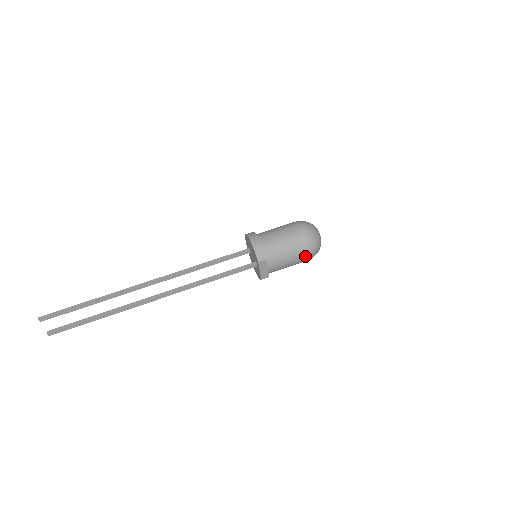
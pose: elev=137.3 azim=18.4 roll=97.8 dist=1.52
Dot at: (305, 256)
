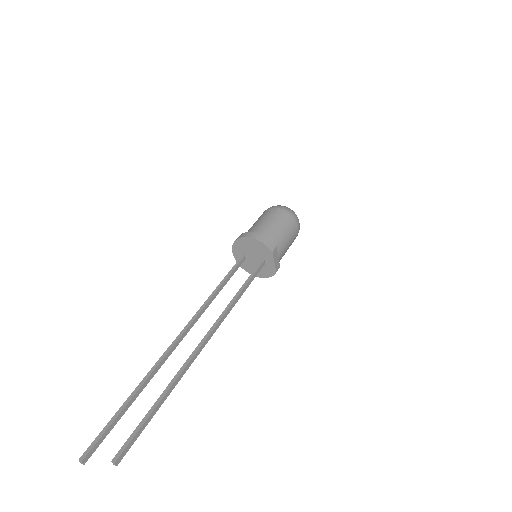
Dot at: (296, 233)
